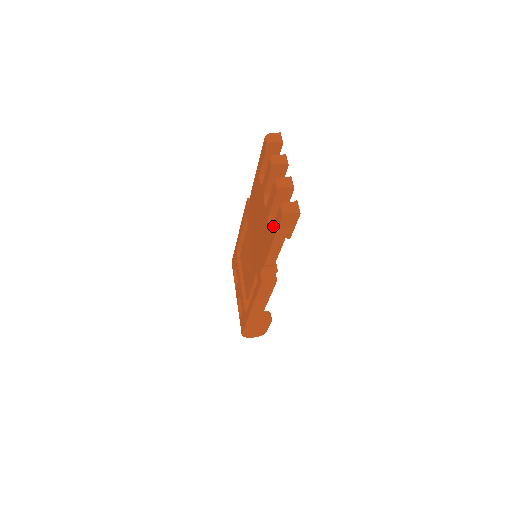
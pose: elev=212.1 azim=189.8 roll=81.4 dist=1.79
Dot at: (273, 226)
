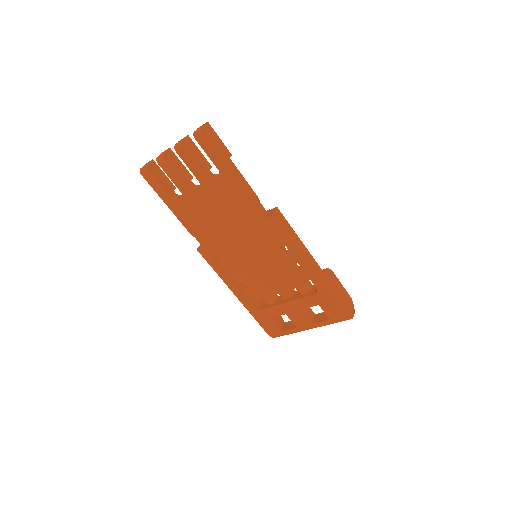
Dot at: (214, 163)
